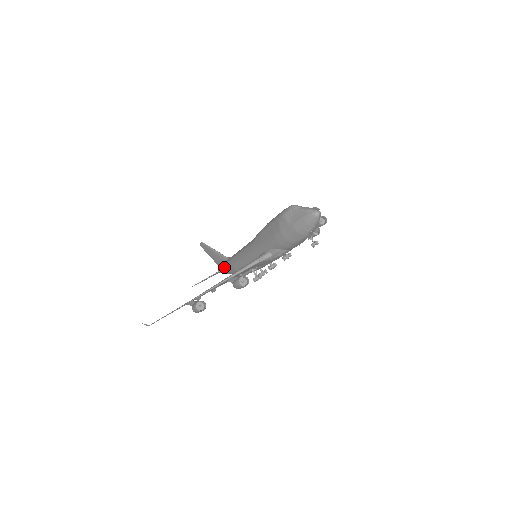
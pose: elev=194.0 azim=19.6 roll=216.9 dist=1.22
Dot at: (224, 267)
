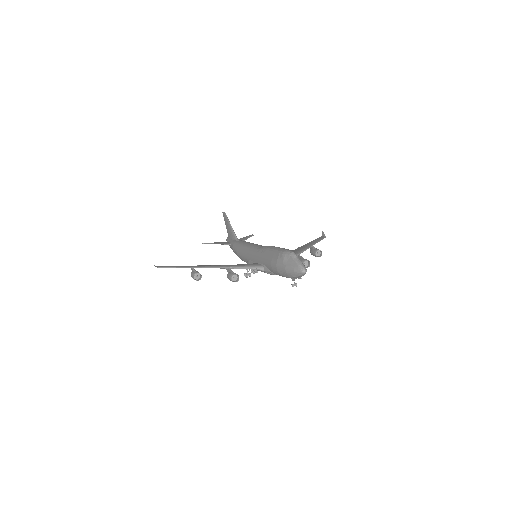
Dot at: (231, 244)
